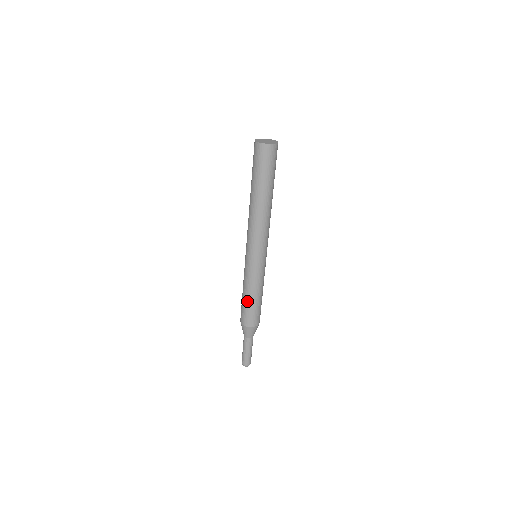
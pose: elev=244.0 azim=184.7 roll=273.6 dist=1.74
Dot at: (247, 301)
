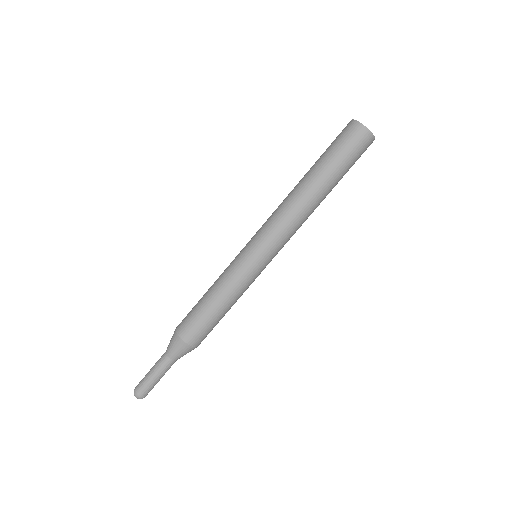
Dot at: (208, 305)
